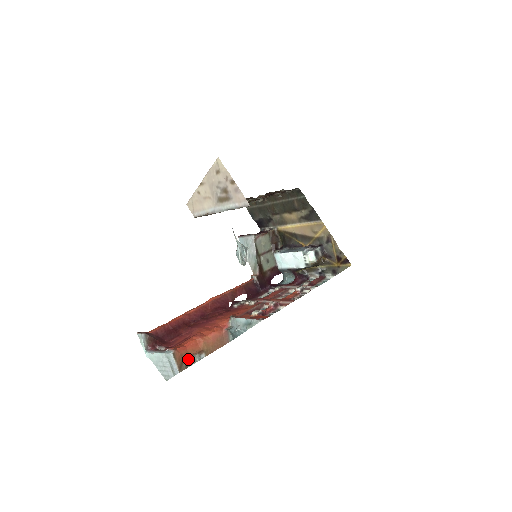
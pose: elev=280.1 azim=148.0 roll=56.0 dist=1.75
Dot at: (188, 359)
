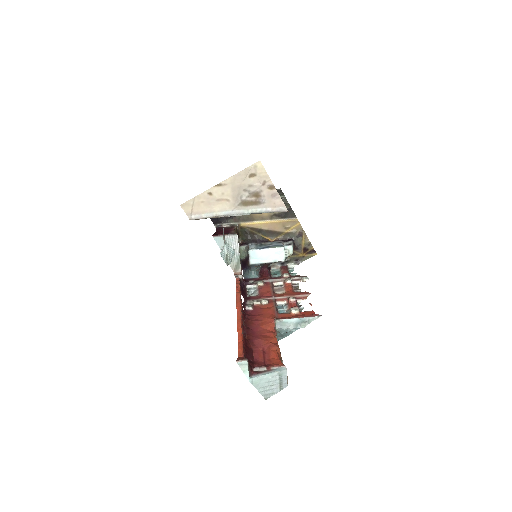
Dot at: occluded
